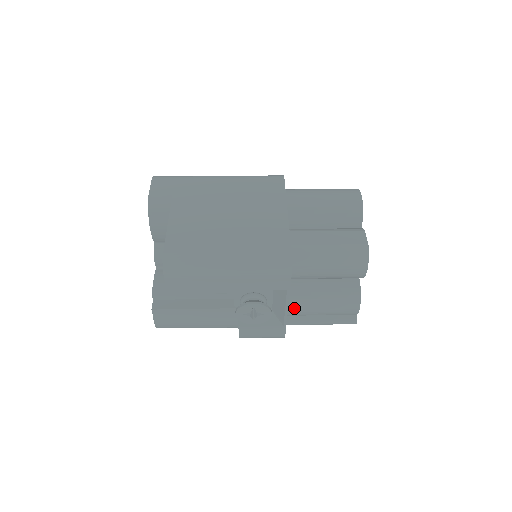
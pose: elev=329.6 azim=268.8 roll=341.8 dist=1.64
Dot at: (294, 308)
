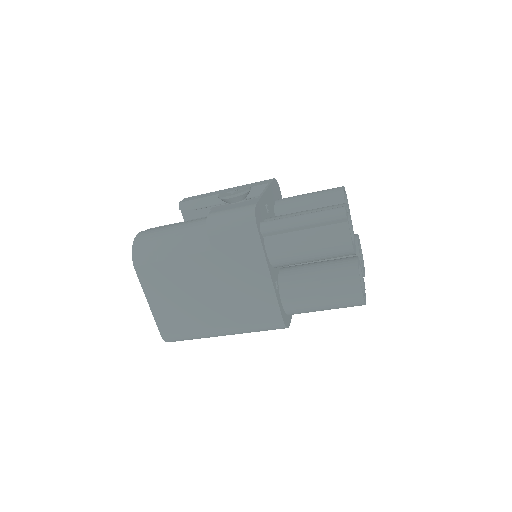
Dot at: occluded
